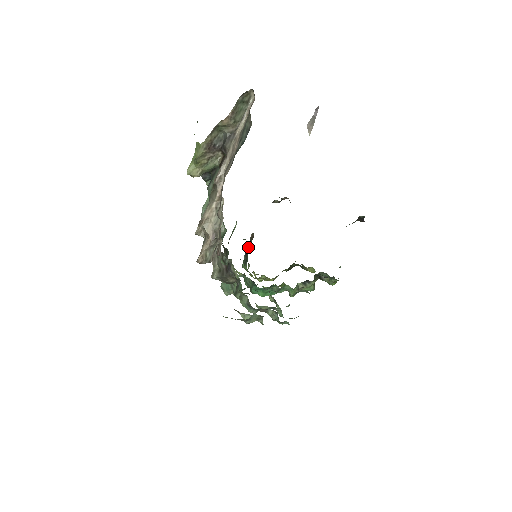
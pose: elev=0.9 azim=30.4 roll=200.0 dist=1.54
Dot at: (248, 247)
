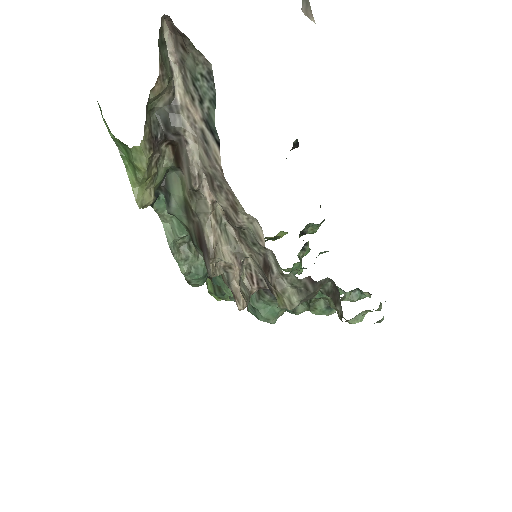
Dot at: occluded
